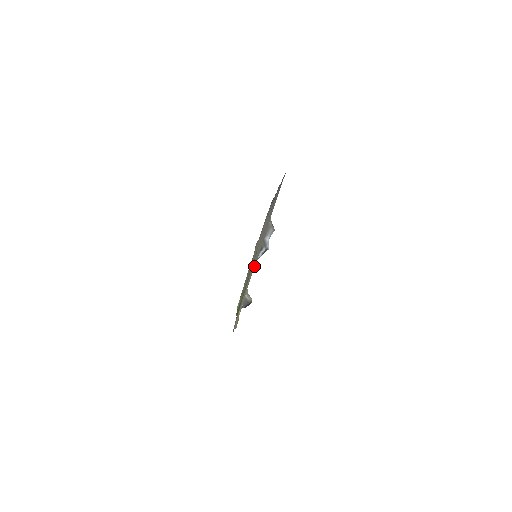
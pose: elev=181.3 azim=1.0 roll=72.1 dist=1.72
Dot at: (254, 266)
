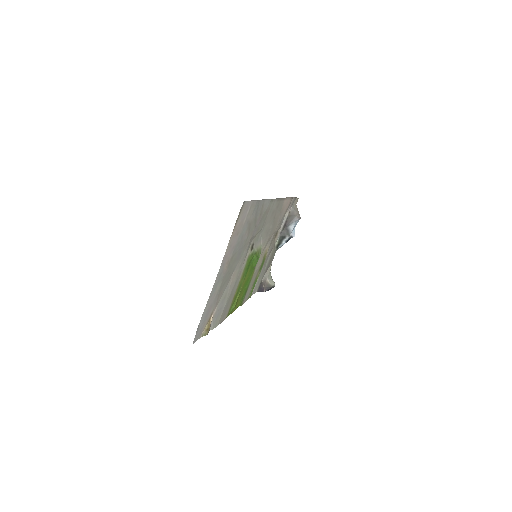
Dot at: (222, 282)
